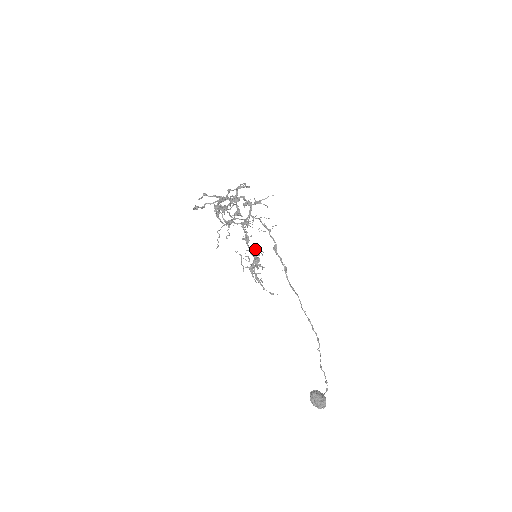
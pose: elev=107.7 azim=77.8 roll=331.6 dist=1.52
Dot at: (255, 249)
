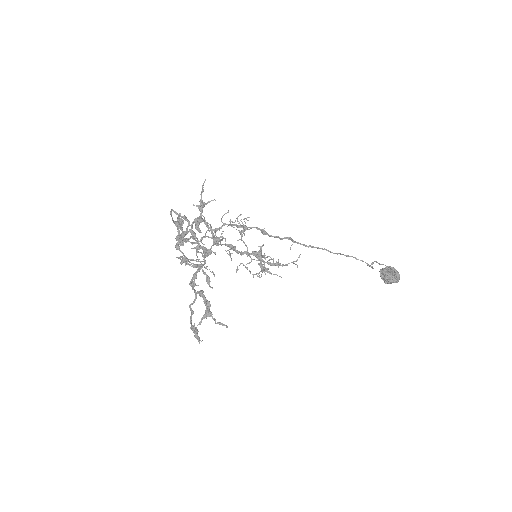
Dot at: (247, 248)
